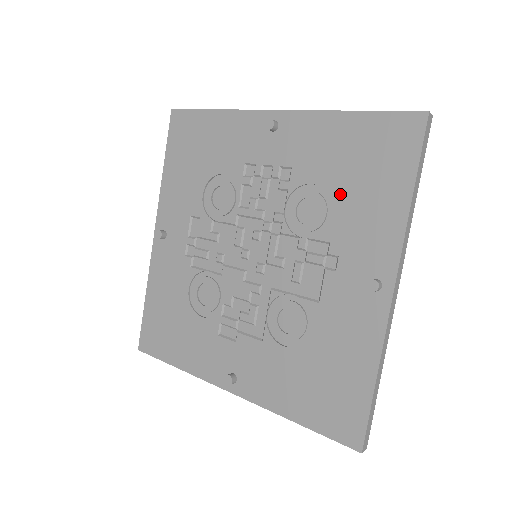
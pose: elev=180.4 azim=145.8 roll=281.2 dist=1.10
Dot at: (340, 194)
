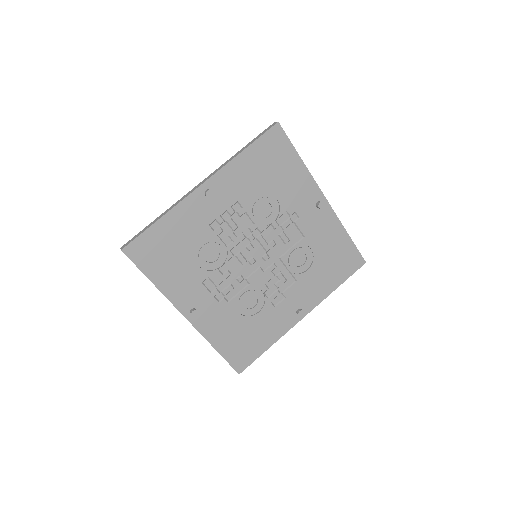
Dot at: (272, 188)
